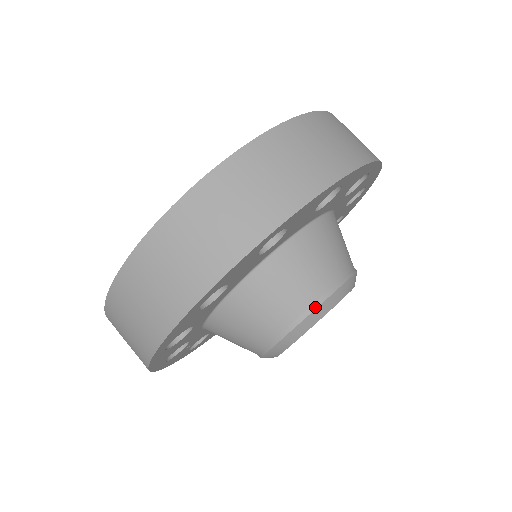
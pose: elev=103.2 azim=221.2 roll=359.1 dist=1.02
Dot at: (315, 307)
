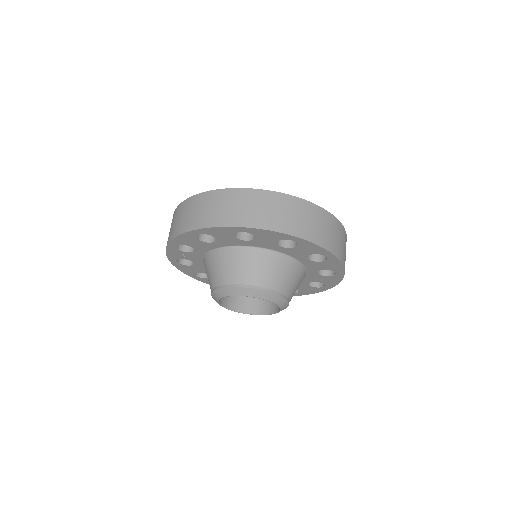
Dot at: (266, 290)
